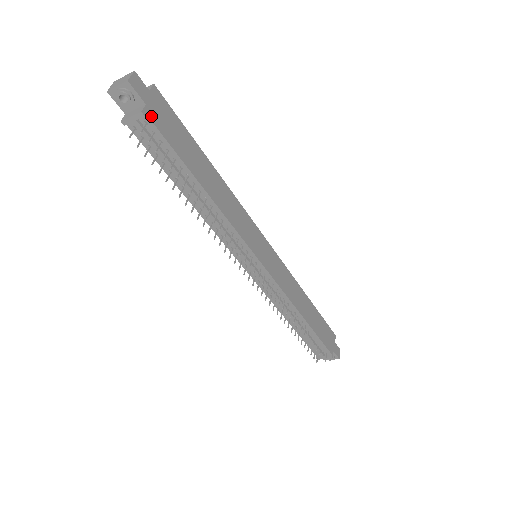
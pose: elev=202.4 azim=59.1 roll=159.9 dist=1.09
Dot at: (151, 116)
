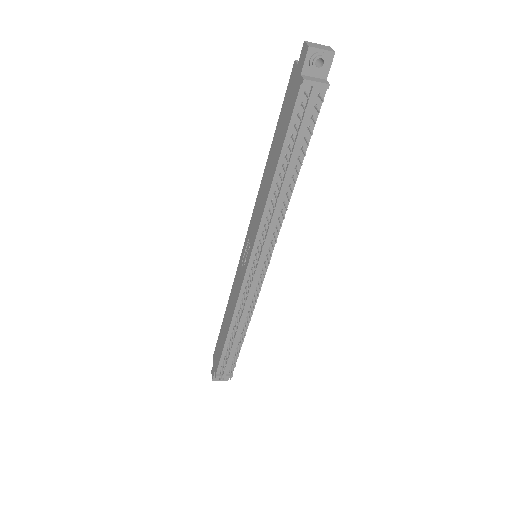
Dot at: (324, 92)
